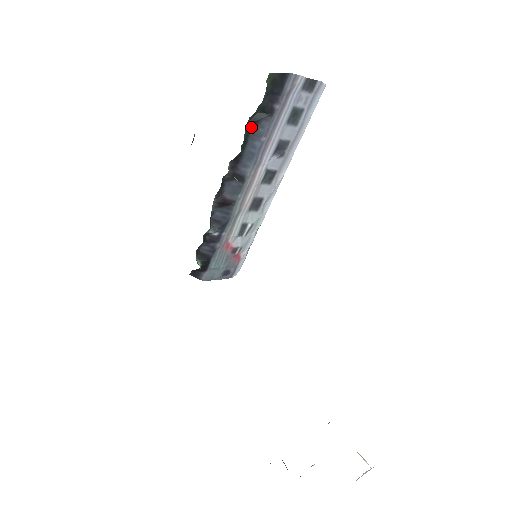
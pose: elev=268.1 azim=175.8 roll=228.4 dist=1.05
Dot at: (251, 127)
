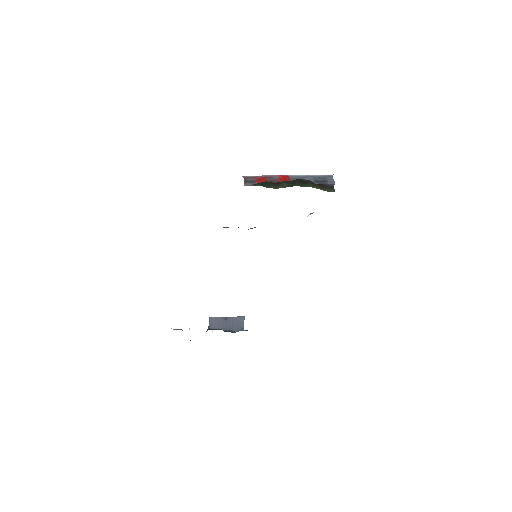
Dot at: occluded
